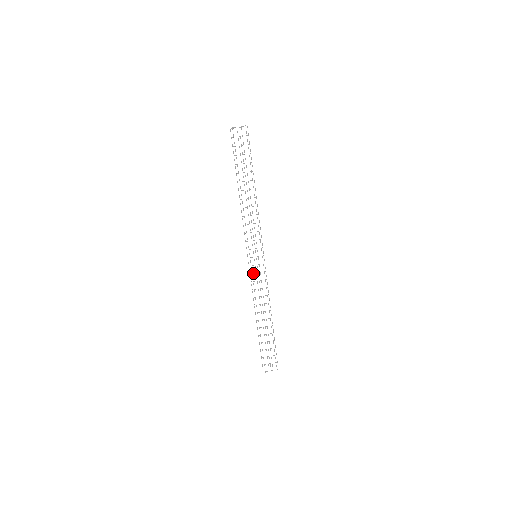
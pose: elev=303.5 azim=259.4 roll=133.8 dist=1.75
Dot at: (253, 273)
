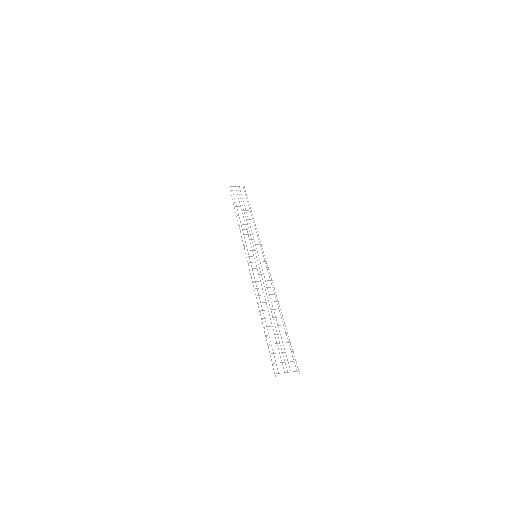
Dot at: (253, 268)
